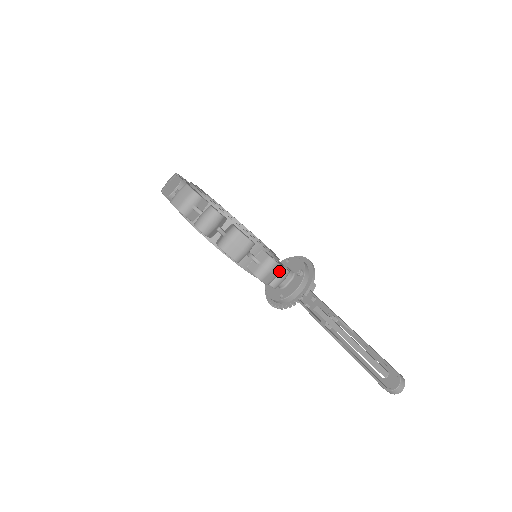
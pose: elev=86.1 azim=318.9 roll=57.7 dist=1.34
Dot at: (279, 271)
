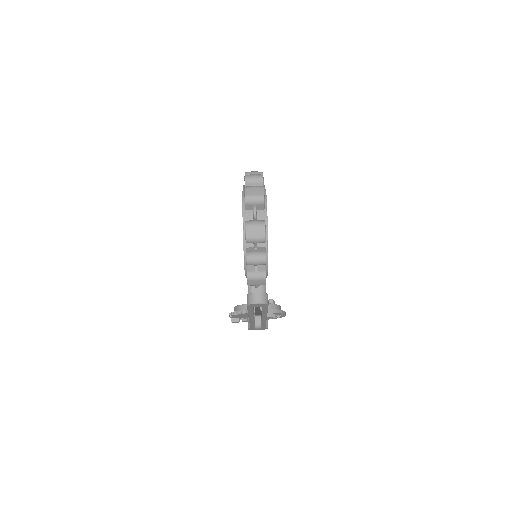
Dot at: (261, 236)
